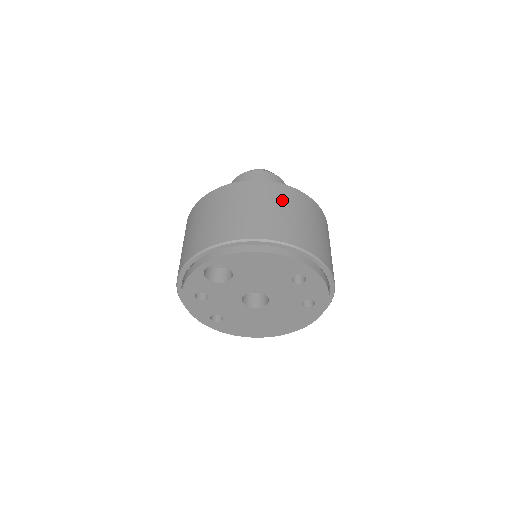
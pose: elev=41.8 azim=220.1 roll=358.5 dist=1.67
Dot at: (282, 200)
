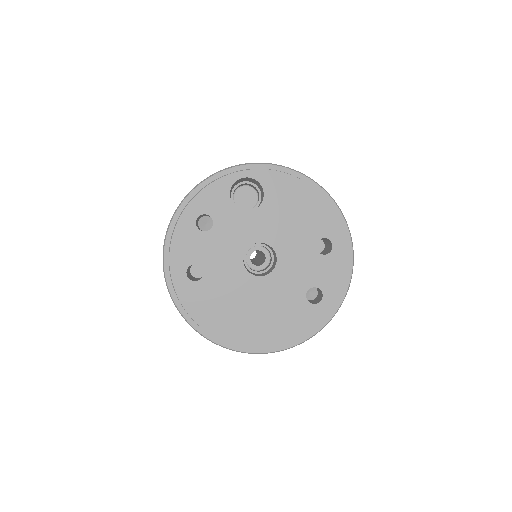
Dot at: occluded
